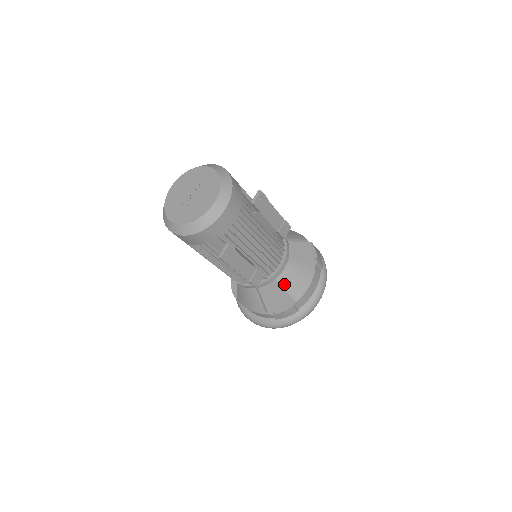
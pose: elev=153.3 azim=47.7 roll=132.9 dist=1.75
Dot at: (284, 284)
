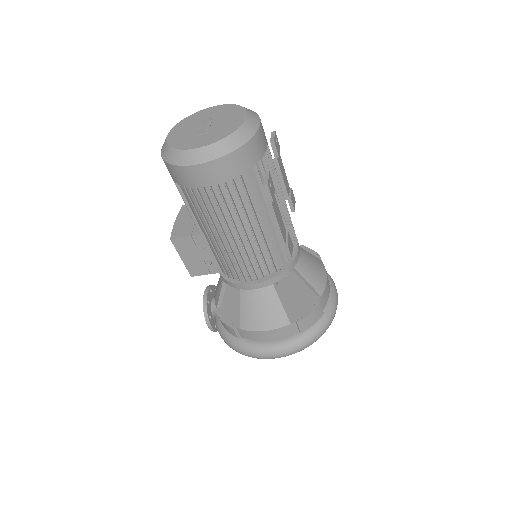
Dot at: (304, 274)
